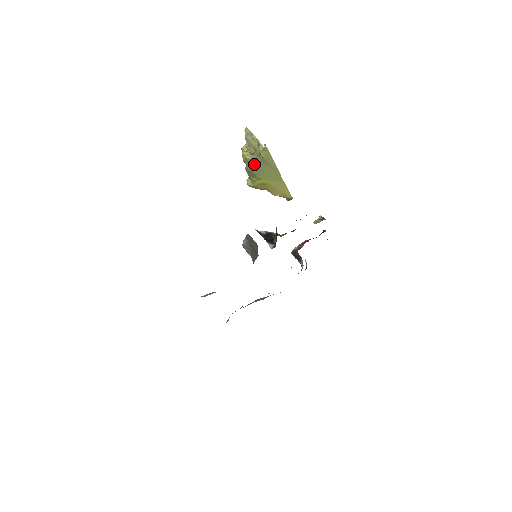
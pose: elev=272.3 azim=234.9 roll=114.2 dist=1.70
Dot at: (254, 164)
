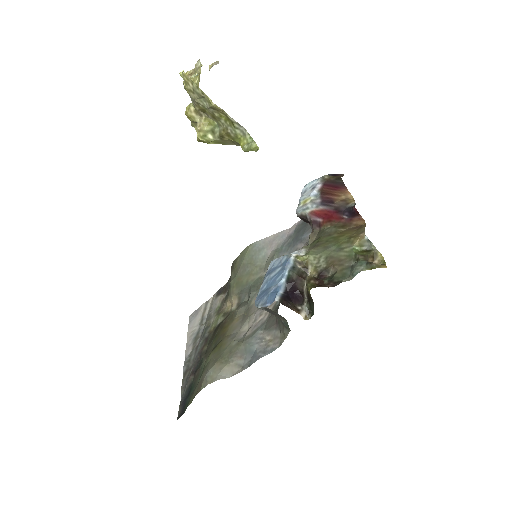
Dot at: occluded
